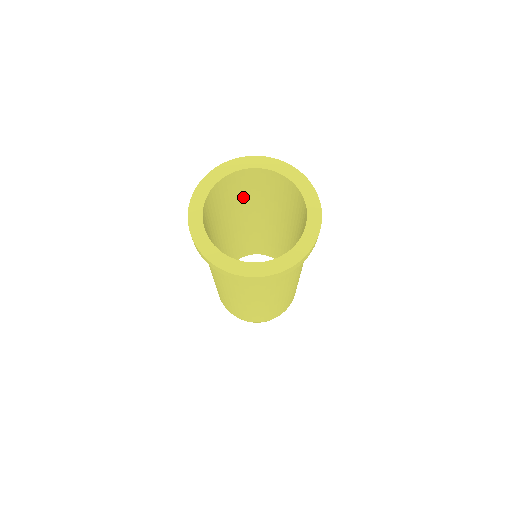
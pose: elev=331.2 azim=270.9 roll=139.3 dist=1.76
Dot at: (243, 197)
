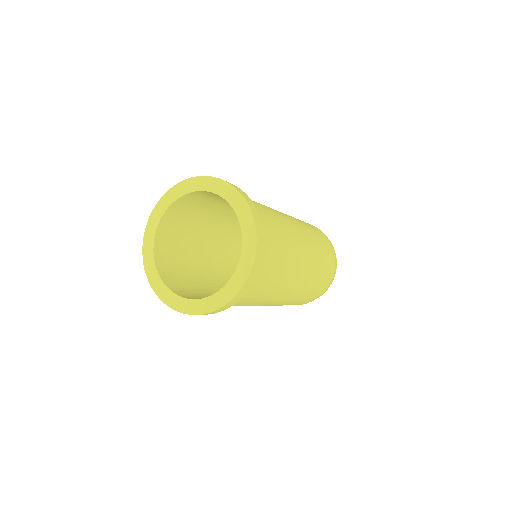
Dot at: (219, 205)
